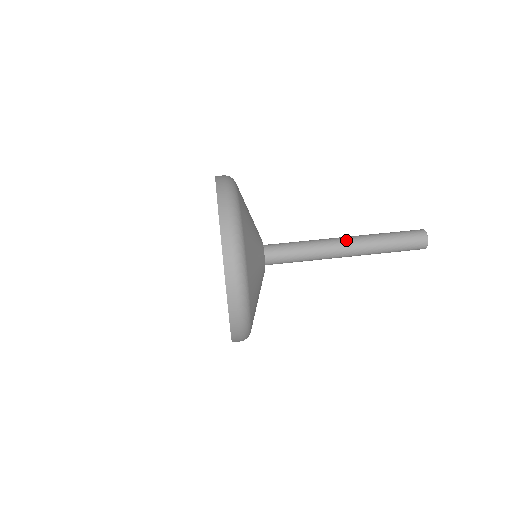
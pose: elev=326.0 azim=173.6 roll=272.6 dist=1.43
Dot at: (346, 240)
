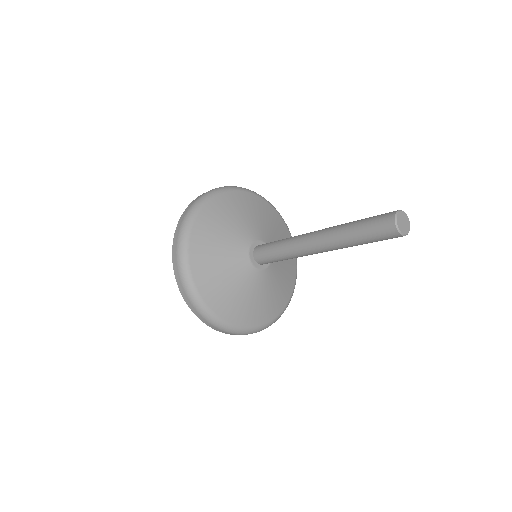
Dot at: (313, 242)
